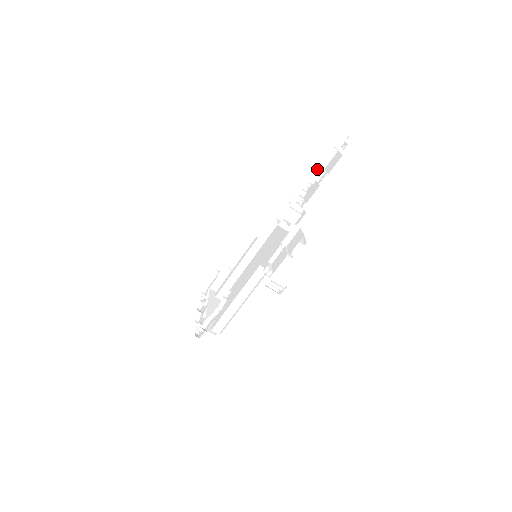
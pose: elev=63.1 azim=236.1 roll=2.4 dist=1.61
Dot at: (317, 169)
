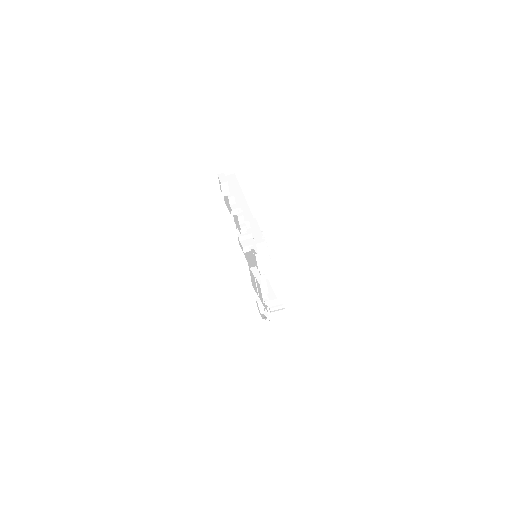
Dot at: (234, 174)
